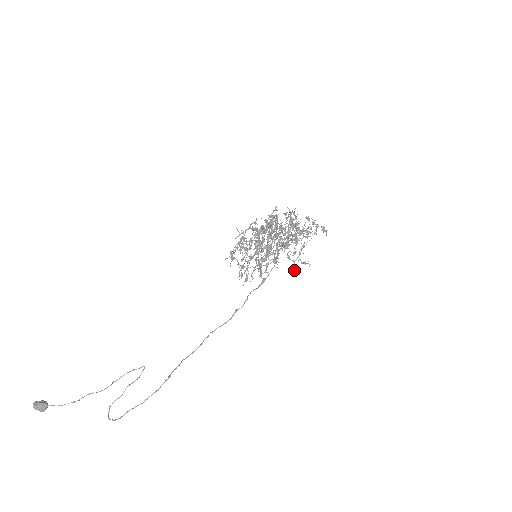
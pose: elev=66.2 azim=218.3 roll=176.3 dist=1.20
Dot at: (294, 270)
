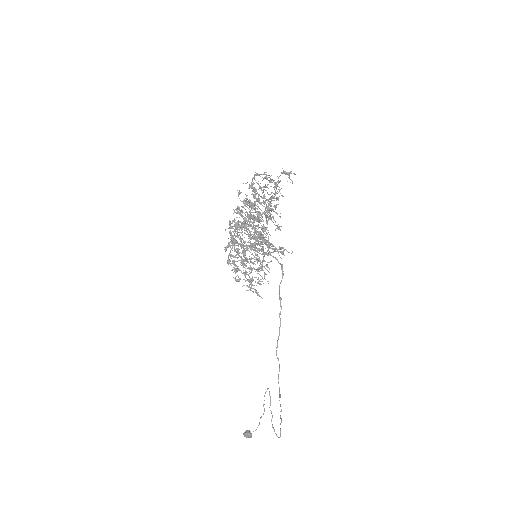
Dot at: occluded
